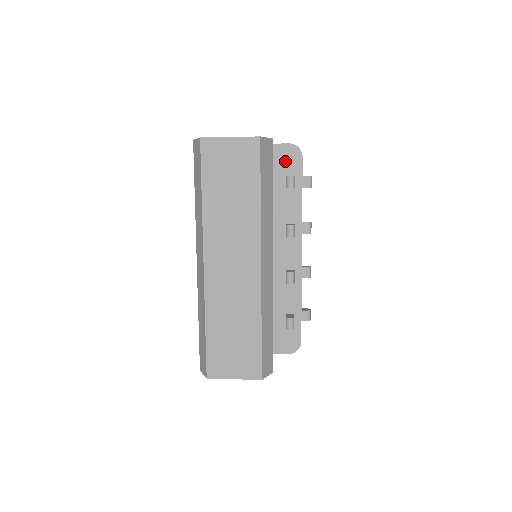
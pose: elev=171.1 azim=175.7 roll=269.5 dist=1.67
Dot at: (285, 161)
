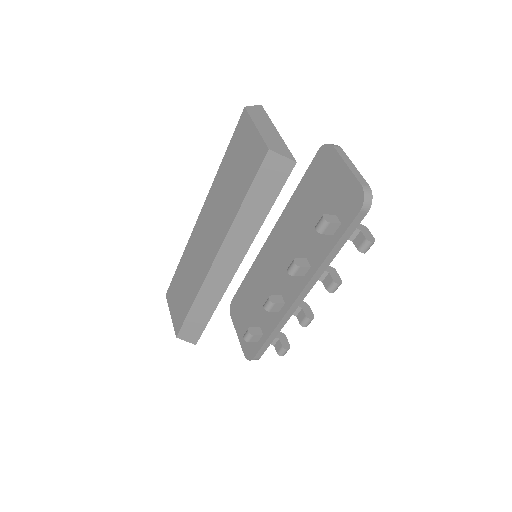
Dot at: (346, 199)
